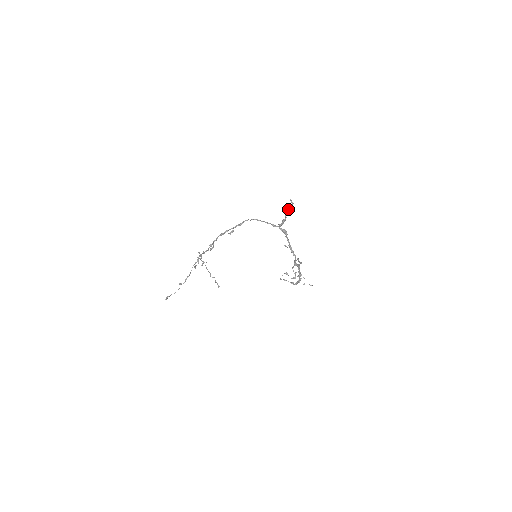
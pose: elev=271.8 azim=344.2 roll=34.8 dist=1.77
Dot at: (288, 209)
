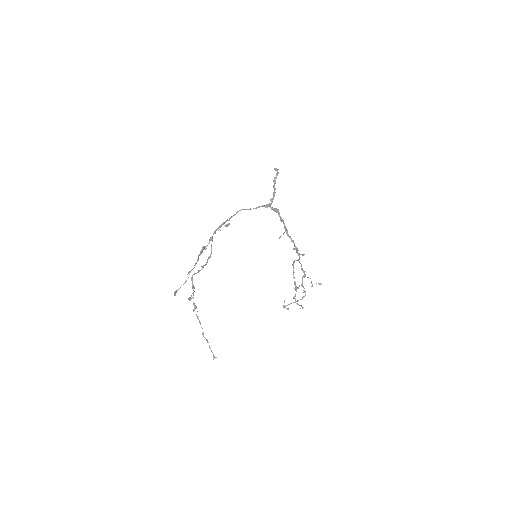
Dot at: (275, 177)
